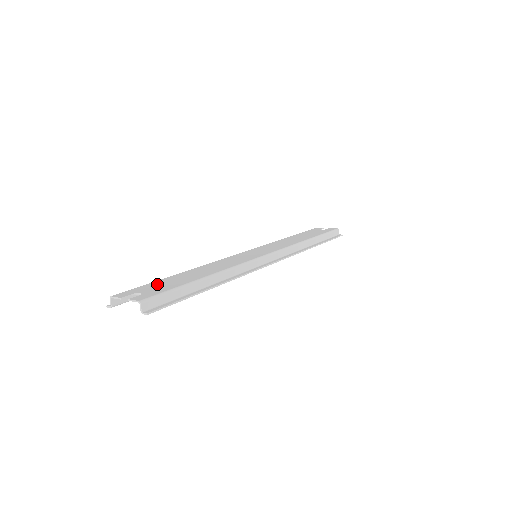
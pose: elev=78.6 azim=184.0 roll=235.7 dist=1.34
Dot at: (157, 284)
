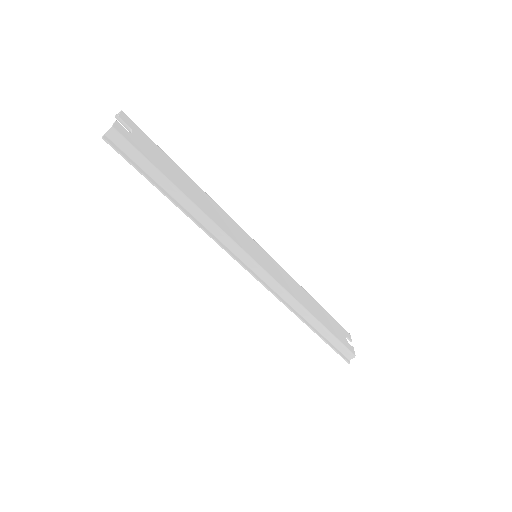
Dot at: (156, 150)
